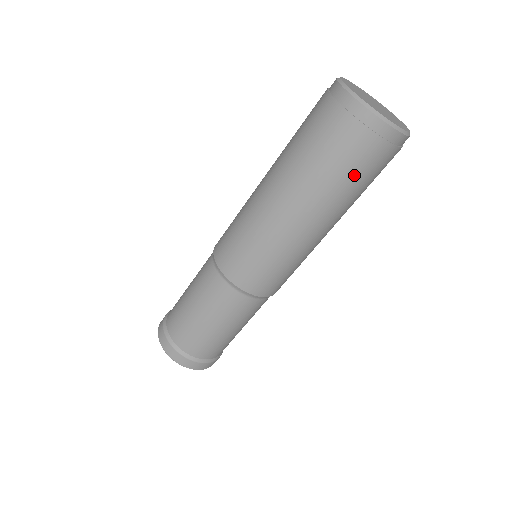
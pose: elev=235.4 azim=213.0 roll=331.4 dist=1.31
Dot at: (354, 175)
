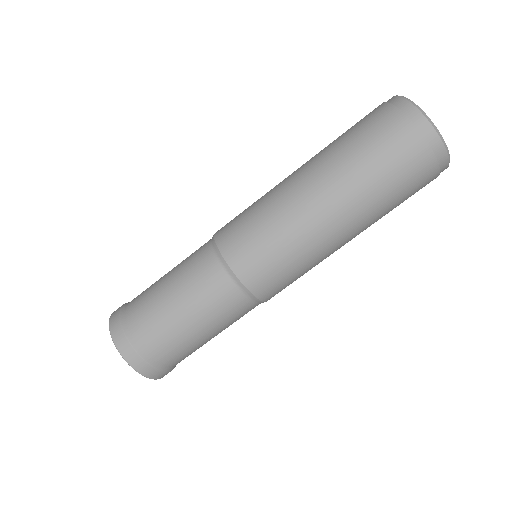
Dot at: (403, 201)
